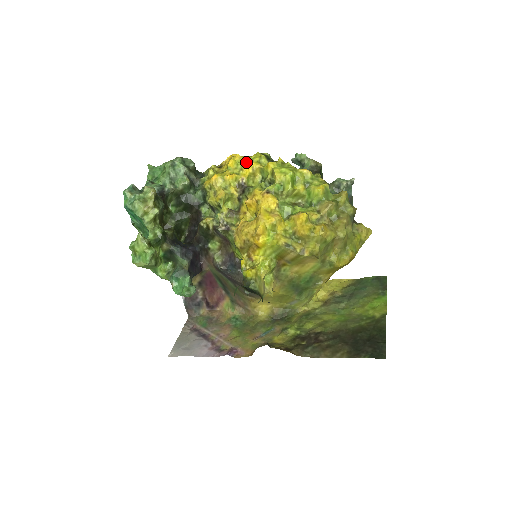
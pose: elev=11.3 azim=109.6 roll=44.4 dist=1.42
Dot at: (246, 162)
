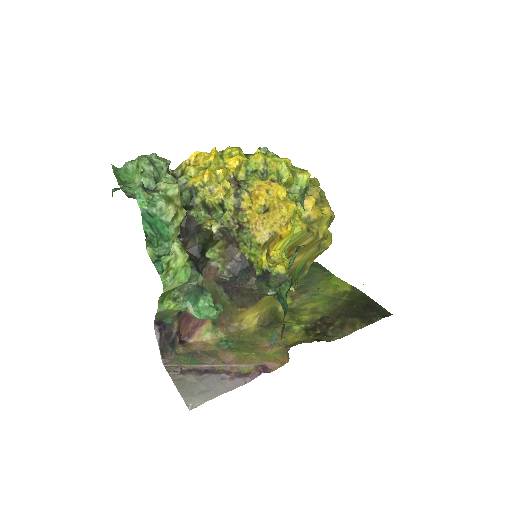
Dot at: (222, 157)
